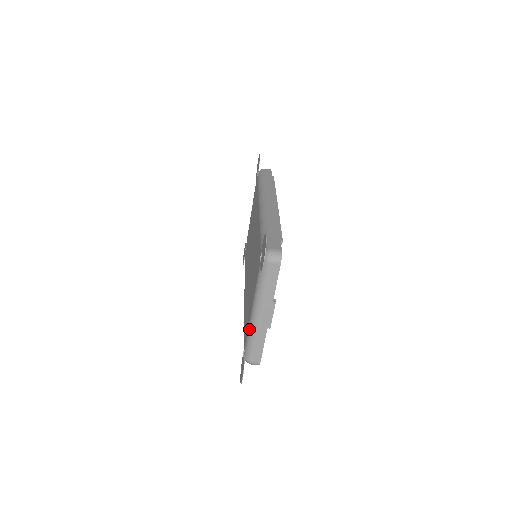
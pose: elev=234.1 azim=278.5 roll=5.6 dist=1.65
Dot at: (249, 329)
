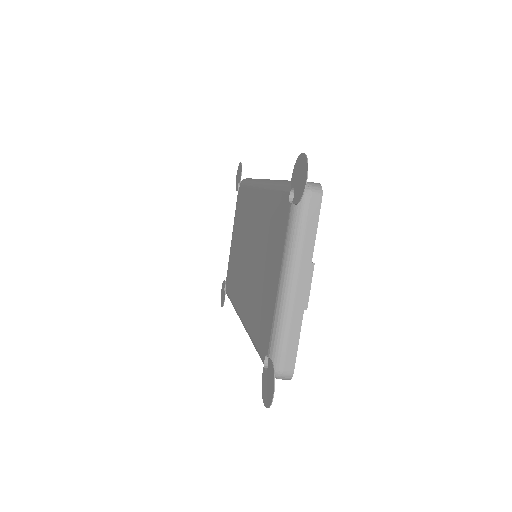
Dot at: (276, 315)
